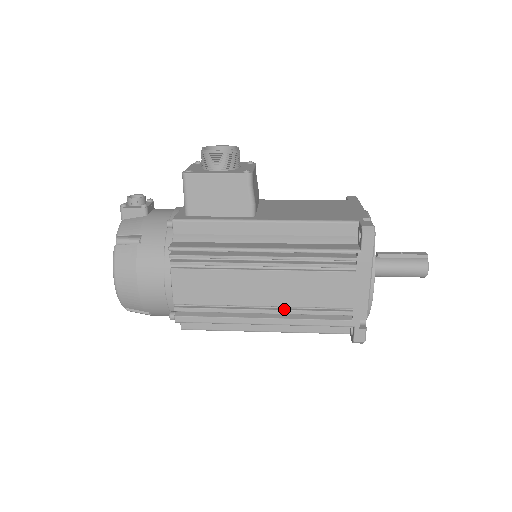
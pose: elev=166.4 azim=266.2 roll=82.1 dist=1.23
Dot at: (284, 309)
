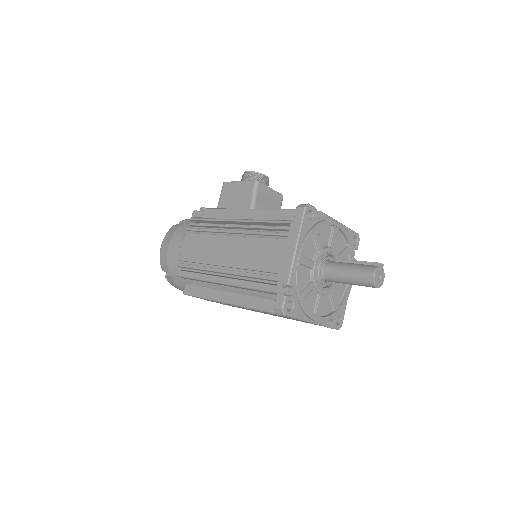
Dot at: (236, 271)
